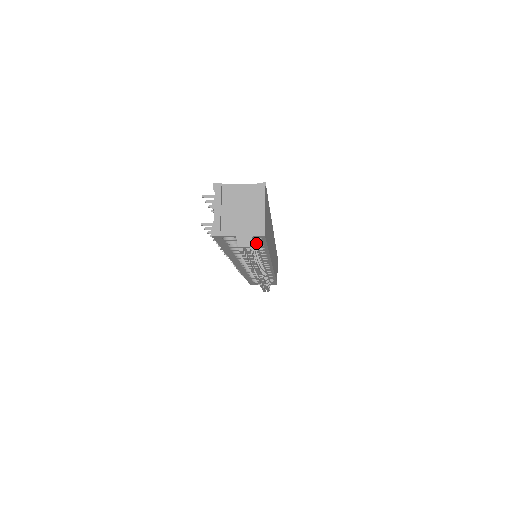
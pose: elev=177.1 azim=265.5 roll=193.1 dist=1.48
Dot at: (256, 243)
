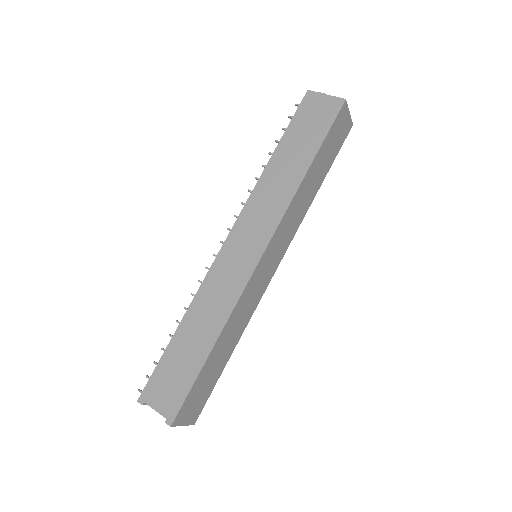
Dot at: occluded
